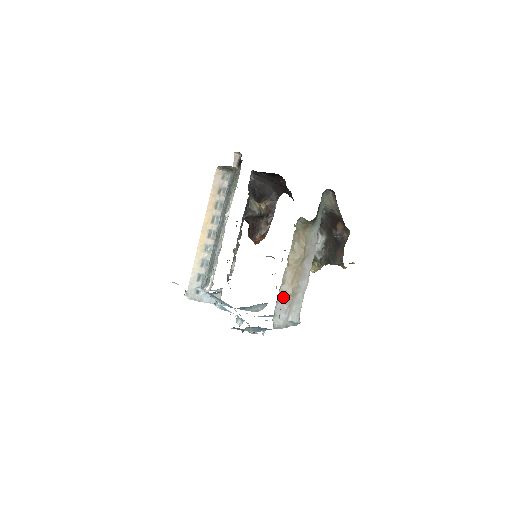
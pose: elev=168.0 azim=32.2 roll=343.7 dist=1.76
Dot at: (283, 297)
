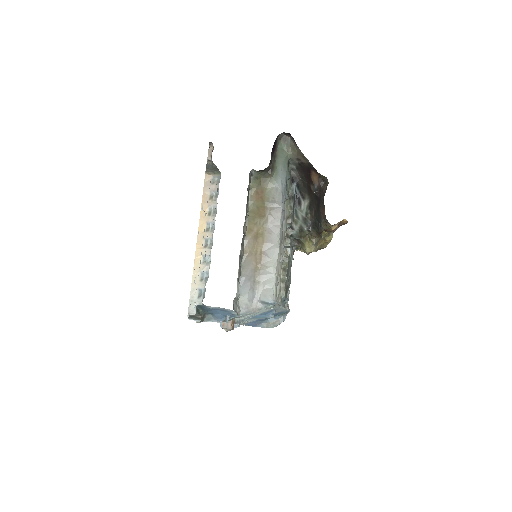
Dot at: (248, 272)
